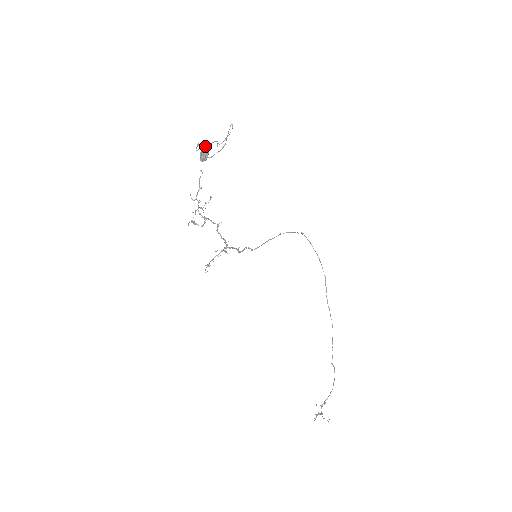
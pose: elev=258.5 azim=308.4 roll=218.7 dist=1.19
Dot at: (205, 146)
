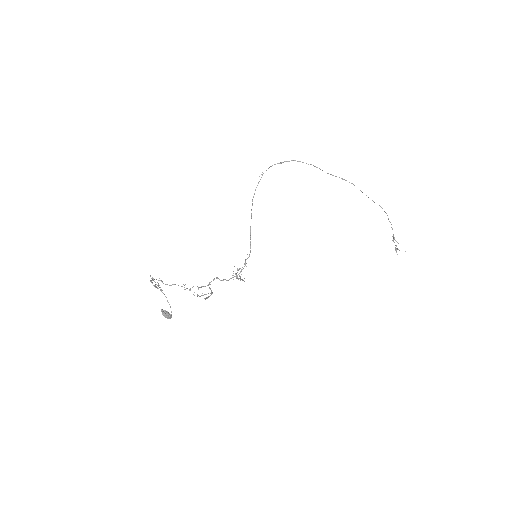
Dot at: occluded
